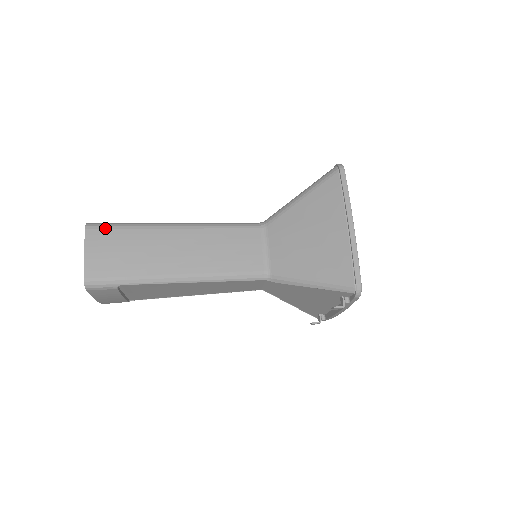
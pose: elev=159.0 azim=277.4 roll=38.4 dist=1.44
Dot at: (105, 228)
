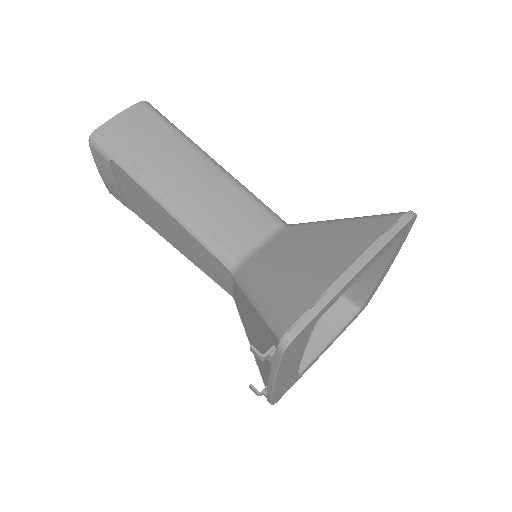
Dot at: (153, 113)
